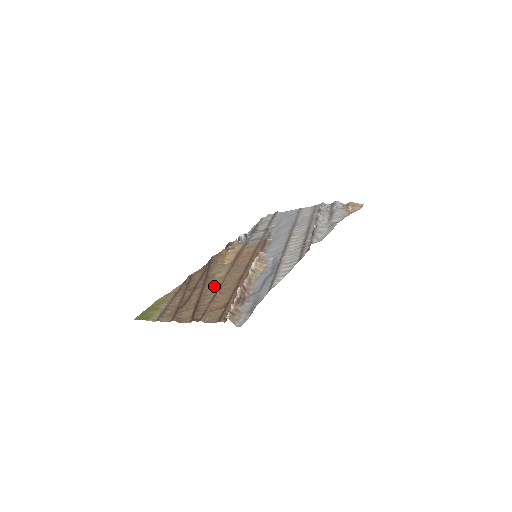
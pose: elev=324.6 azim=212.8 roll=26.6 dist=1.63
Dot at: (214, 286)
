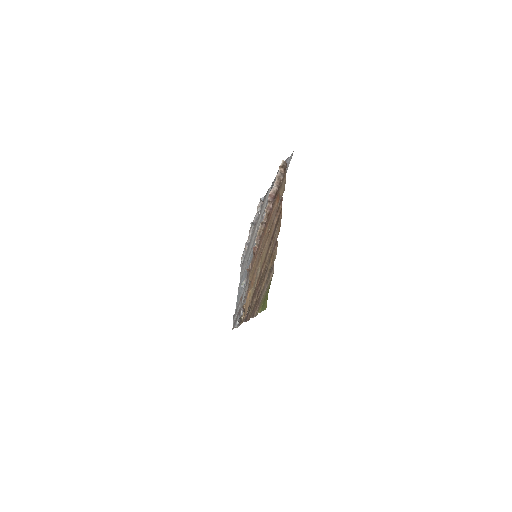
Dot at: (264, 253)
